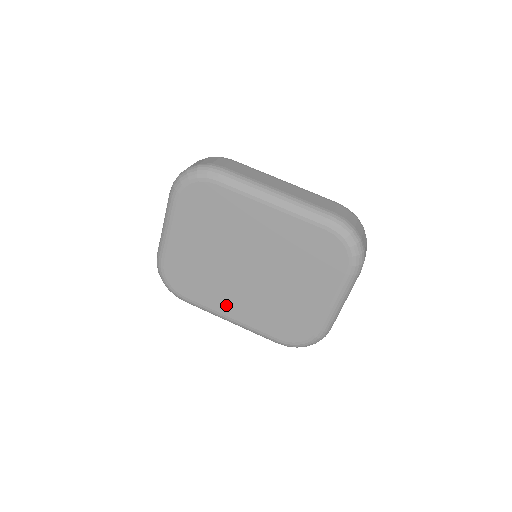
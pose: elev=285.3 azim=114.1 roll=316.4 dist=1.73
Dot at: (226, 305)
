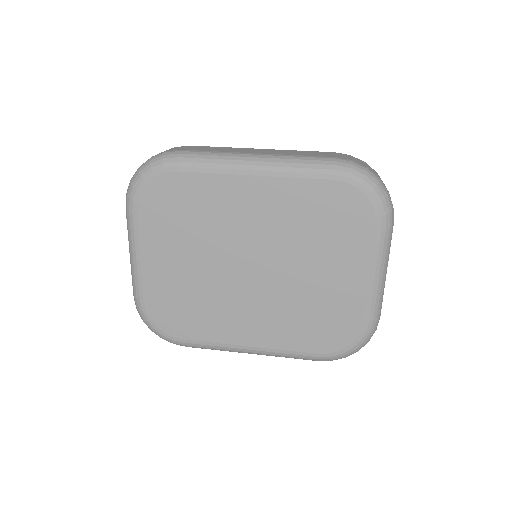
Dot at: (238, 331)
